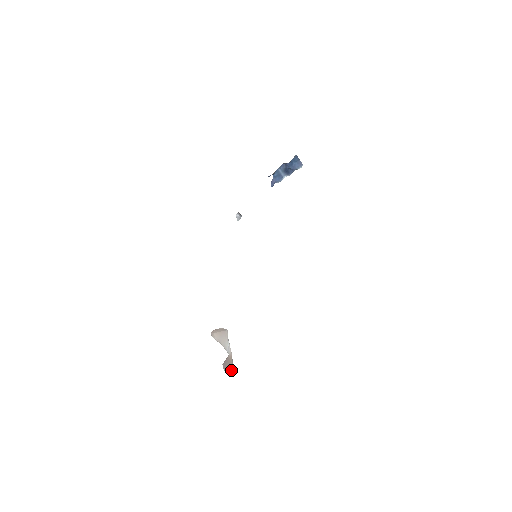
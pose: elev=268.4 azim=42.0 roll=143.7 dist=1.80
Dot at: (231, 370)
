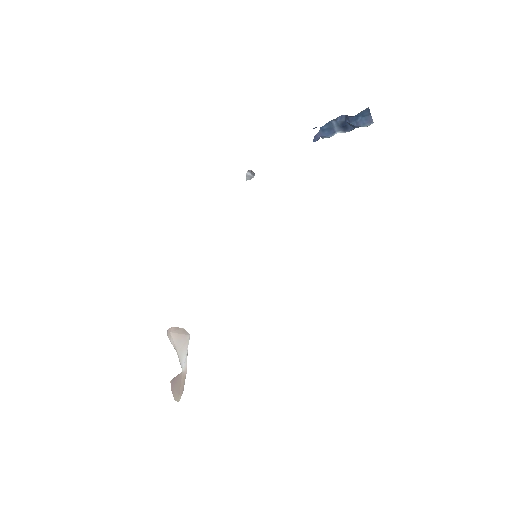
Dot at: (179, 394)
